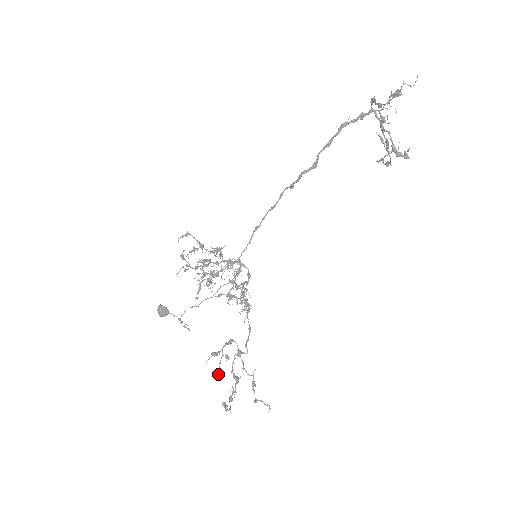
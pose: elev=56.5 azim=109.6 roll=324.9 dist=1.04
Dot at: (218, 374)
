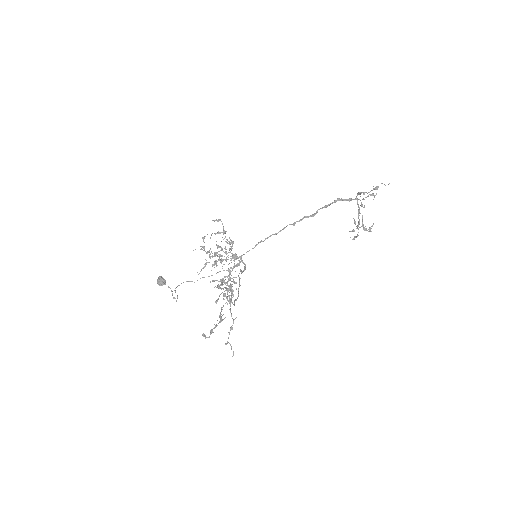
Dot at: (216, 301)
